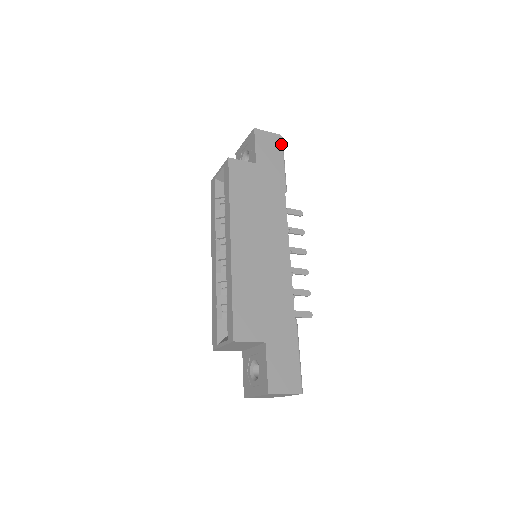
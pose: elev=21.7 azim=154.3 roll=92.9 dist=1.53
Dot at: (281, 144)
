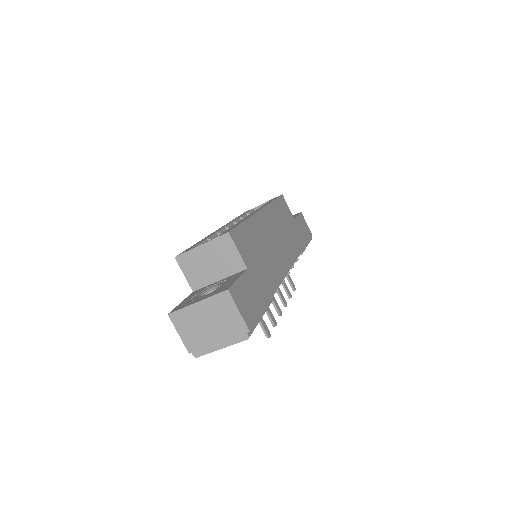
Dot at: occluded
